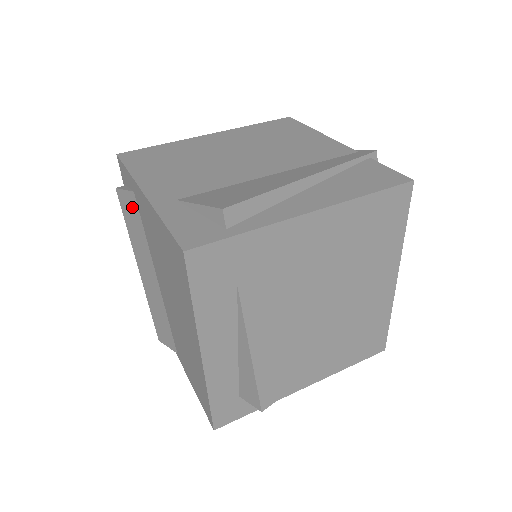
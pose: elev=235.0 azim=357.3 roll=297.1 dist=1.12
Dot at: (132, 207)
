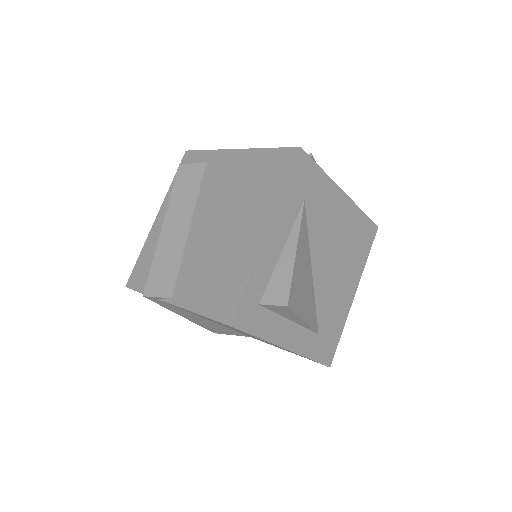
Dot at: (195, 174)
